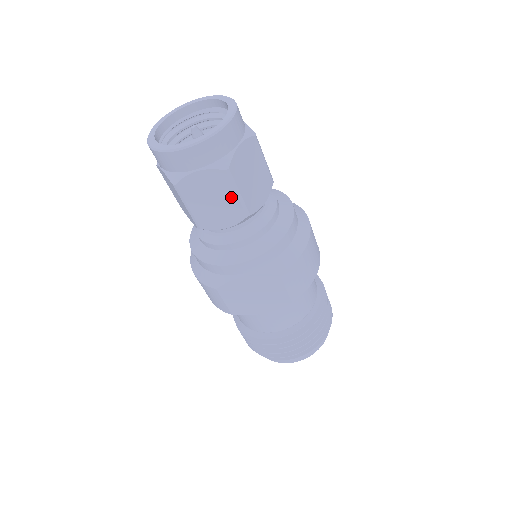
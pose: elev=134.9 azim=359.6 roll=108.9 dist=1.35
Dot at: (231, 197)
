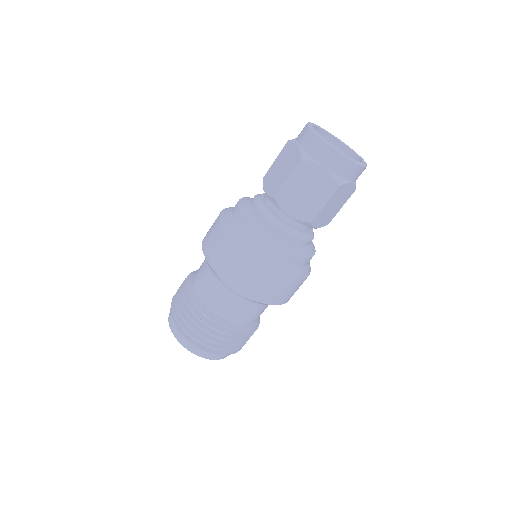
Dot at: (318, 202)
